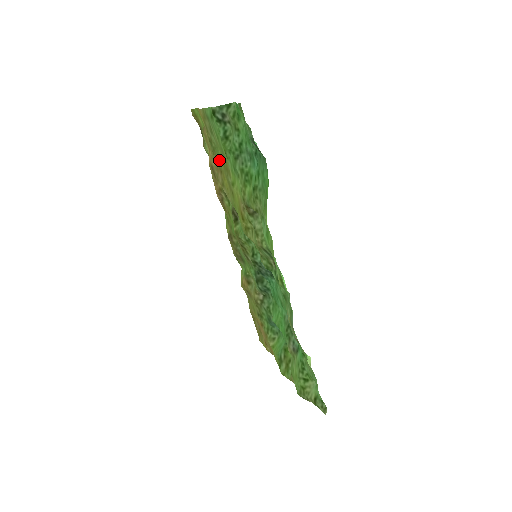
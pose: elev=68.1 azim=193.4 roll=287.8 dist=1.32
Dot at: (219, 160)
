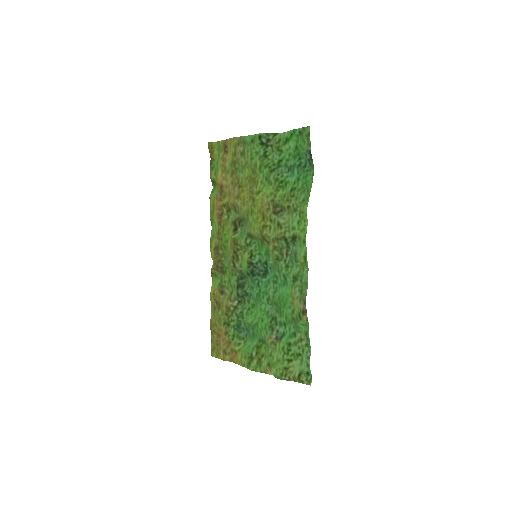
Dot at: (241, 177)
